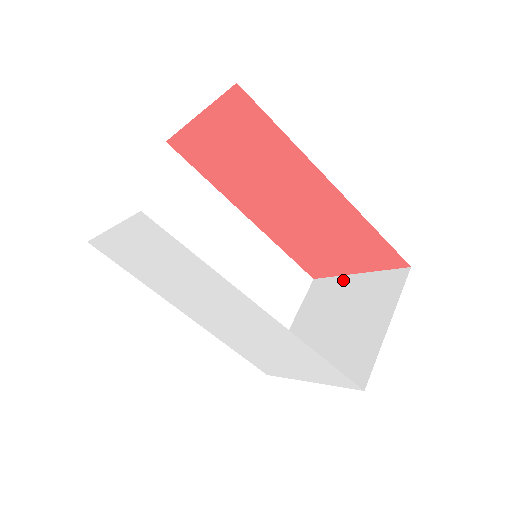
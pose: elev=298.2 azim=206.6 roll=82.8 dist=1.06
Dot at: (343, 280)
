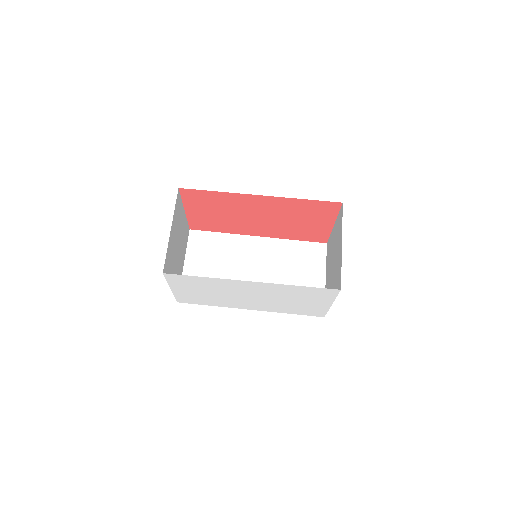
Dot at: (332, 234)
